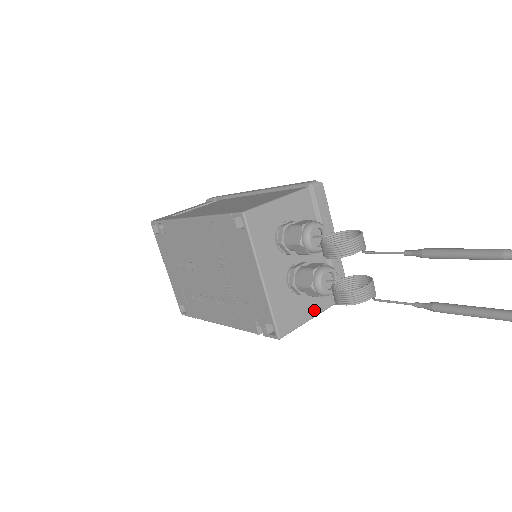
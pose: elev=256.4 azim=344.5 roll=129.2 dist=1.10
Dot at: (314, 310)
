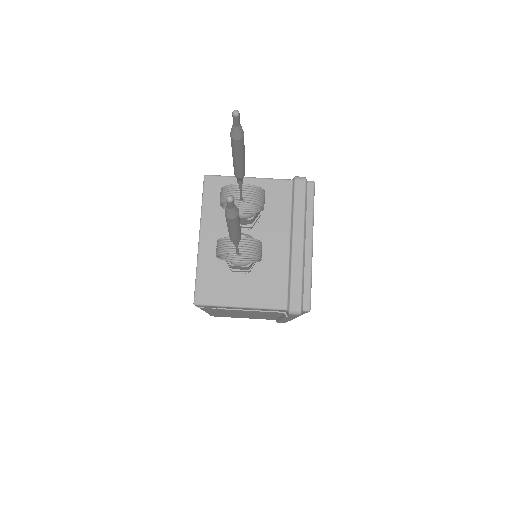
Dot at: (250, 300)
